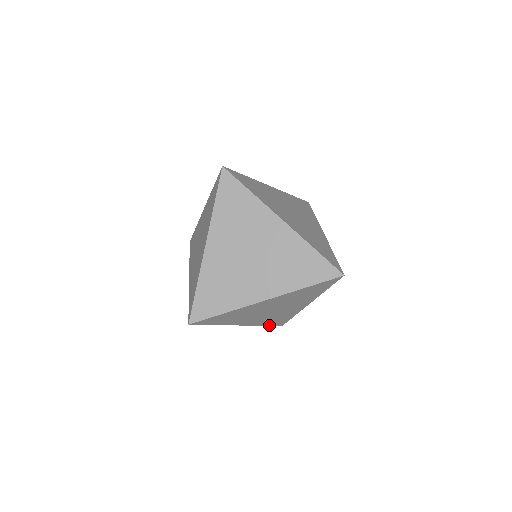
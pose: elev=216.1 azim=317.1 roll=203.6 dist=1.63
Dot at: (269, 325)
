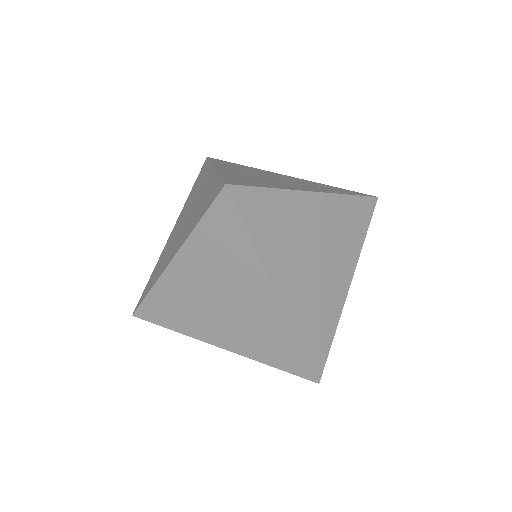
Dot at: occluded
